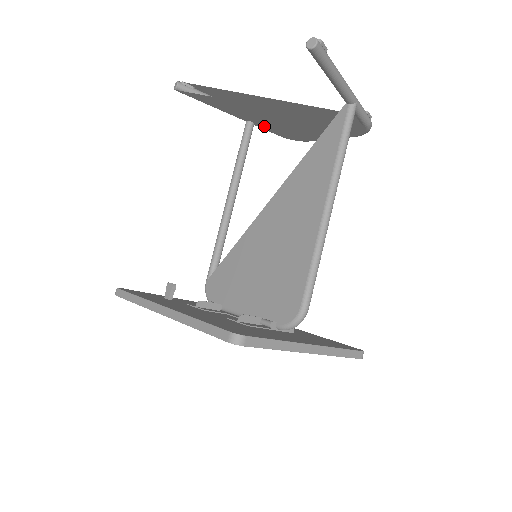
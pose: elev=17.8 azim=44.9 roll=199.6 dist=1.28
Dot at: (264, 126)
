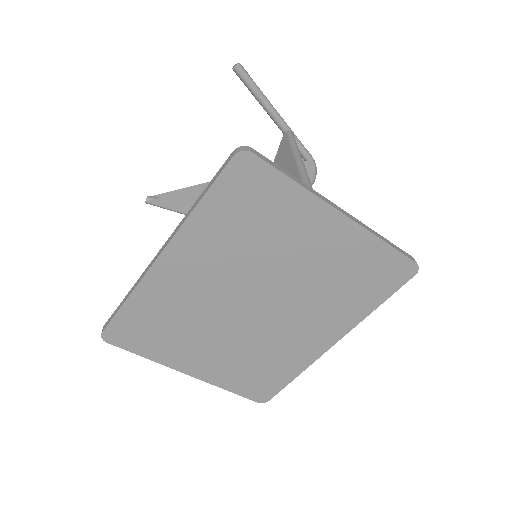
Dot at: occluded
